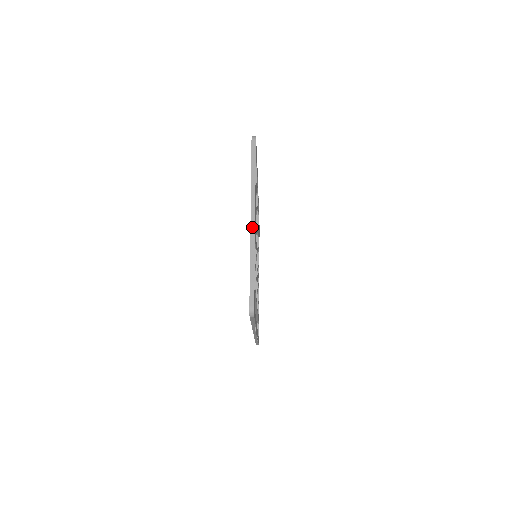
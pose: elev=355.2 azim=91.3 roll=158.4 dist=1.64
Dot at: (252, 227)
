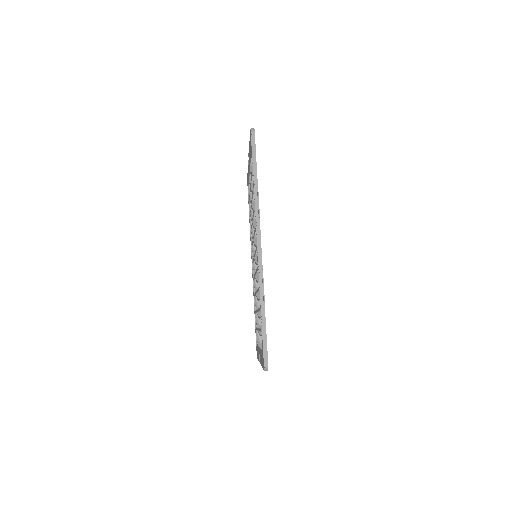
Dot at: occluded
